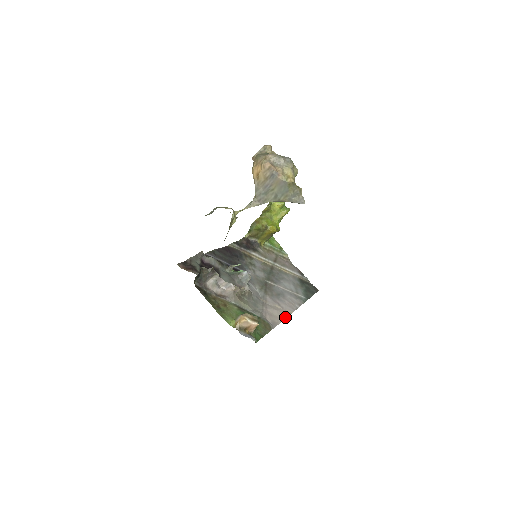
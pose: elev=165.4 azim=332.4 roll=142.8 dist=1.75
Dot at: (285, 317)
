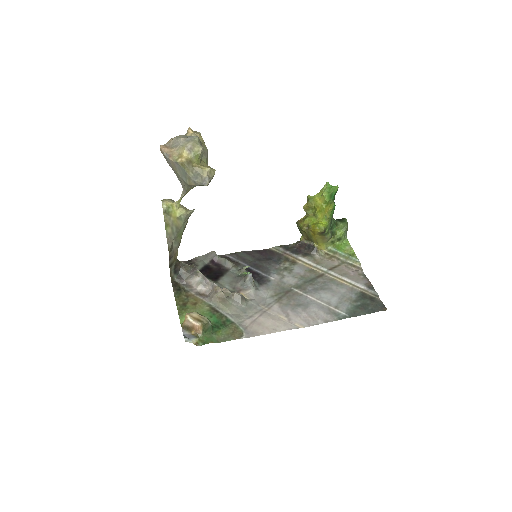
Dot at: (281, 330)
